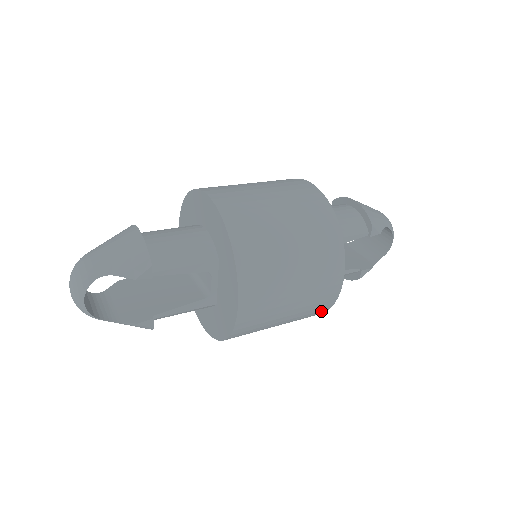
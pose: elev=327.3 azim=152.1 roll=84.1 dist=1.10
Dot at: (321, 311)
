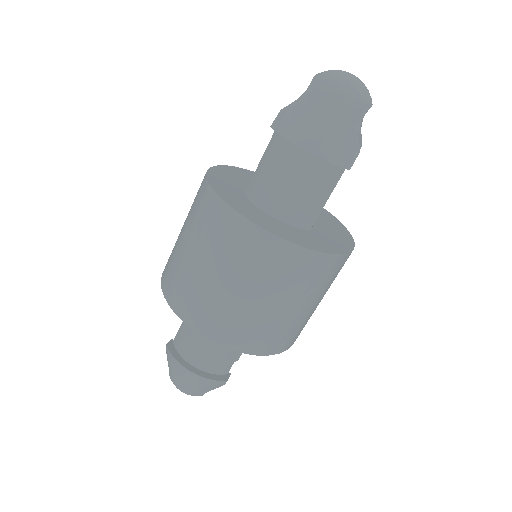
Dot at: occluded
